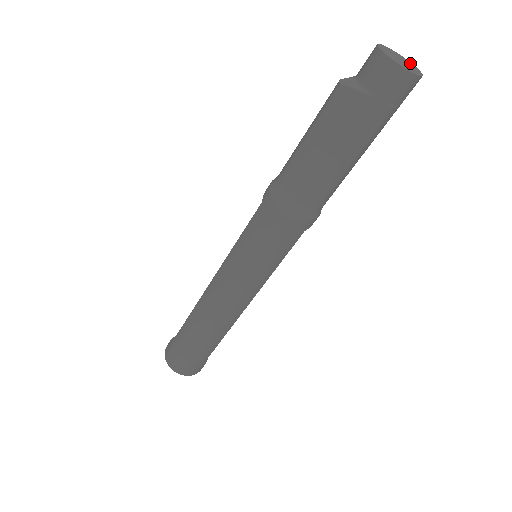
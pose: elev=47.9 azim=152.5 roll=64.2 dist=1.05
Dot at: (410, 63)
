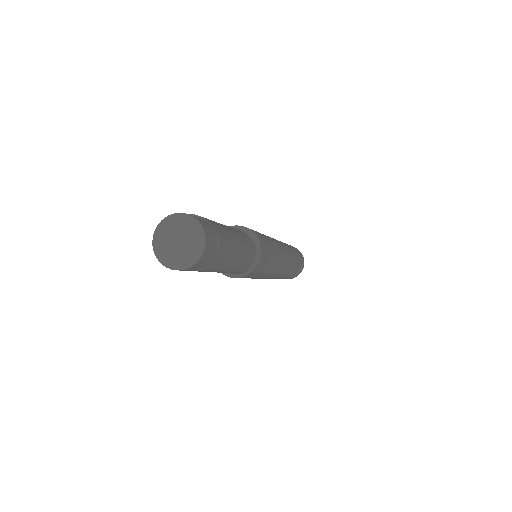
Dot at: (196, 227)
